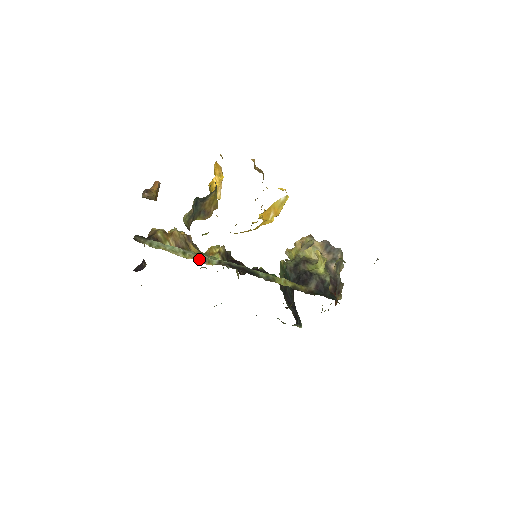
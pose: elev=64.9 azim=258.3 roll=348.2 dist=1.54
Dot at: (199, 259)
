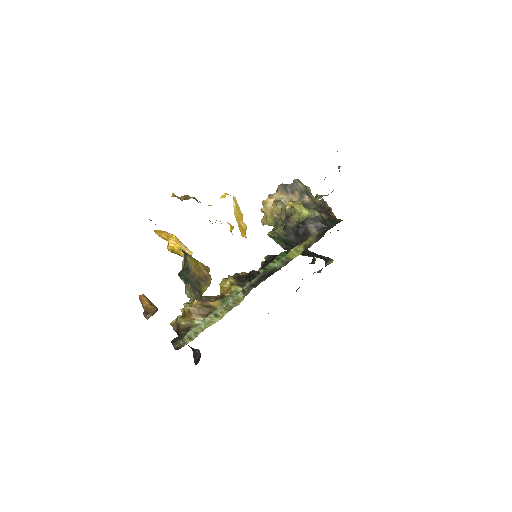
Dot at: (230, 307)
